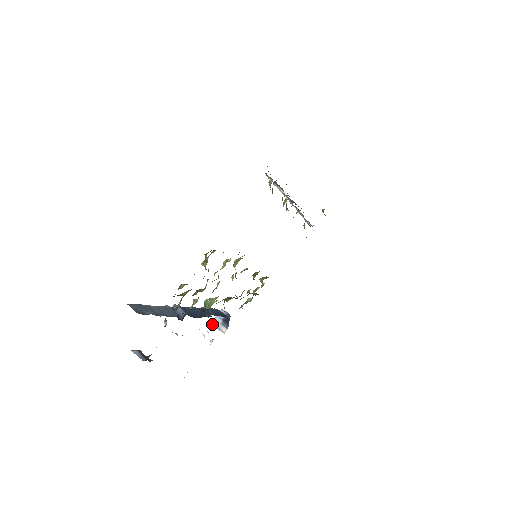
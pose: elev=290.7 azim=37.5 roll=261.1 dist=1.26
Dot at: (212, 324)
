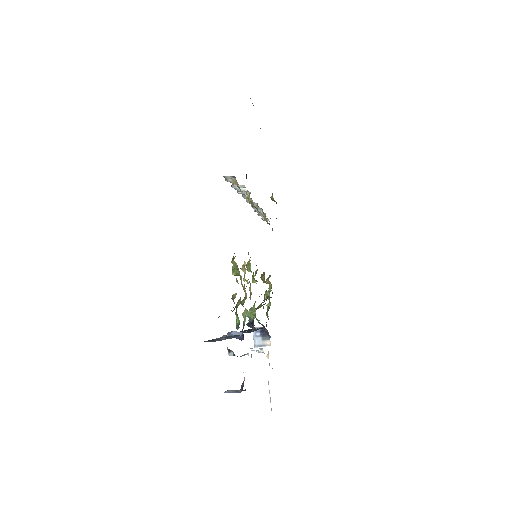
Dot at: (255, 346)
